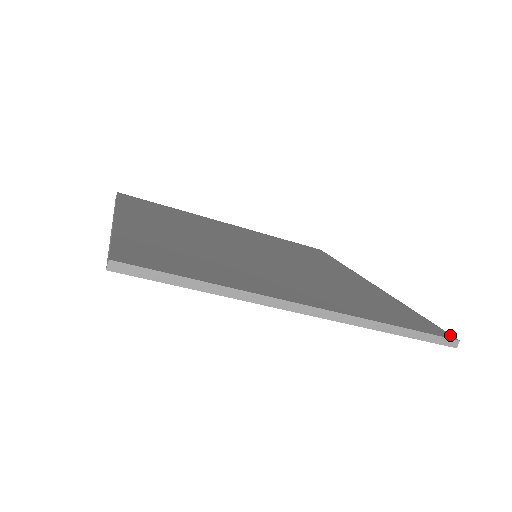
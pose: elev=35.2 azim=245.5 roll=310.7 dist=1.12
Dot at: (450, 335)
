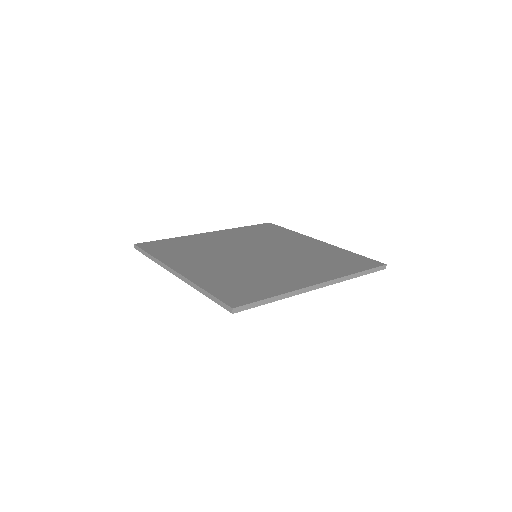
Dot at: (381, 263)
